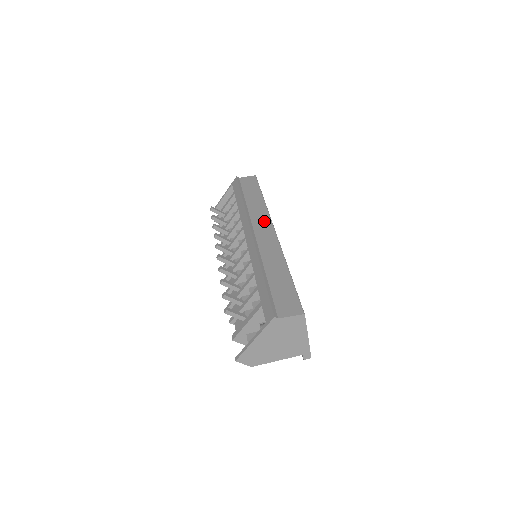
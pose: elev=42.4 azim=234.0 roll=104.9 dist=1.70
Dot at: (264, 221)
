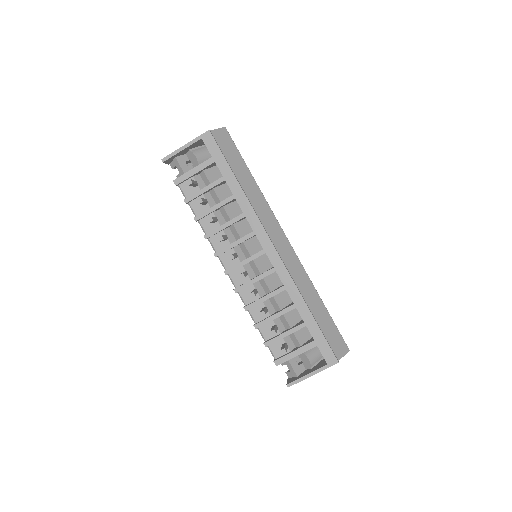
Dot at: (275, 226)
